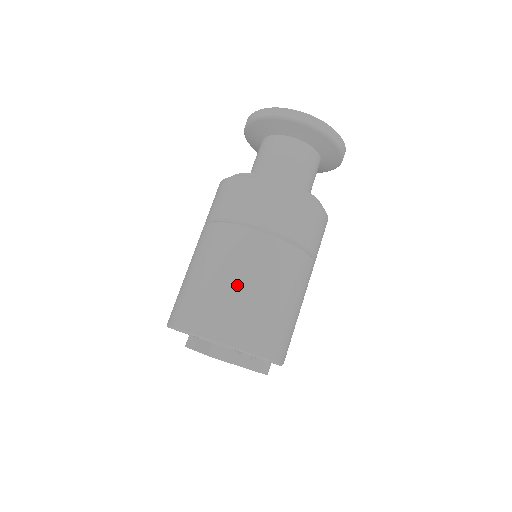
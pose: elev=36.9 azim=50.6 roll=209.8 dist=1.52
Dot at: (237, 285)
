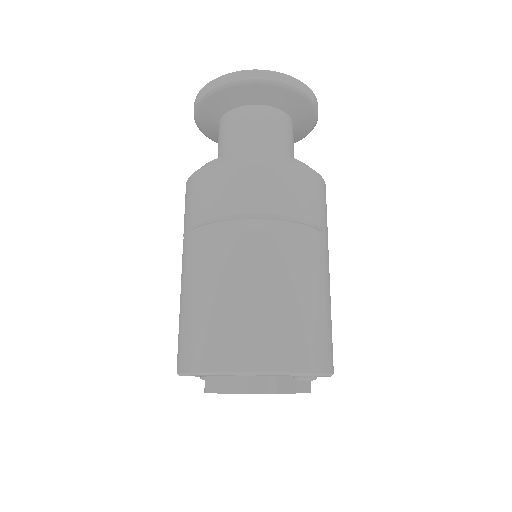
Dot at: (287, 294)
